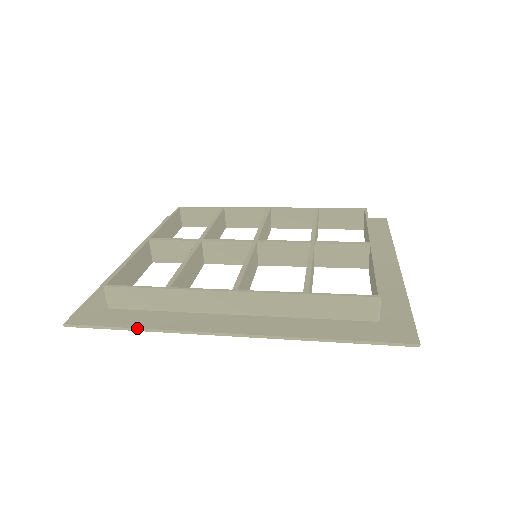
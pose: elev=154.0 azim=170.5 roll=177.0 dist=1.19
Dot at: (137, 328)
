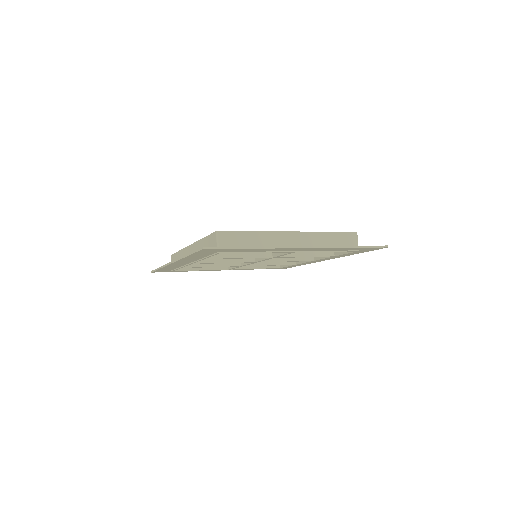
Dot at: (160, 267)
